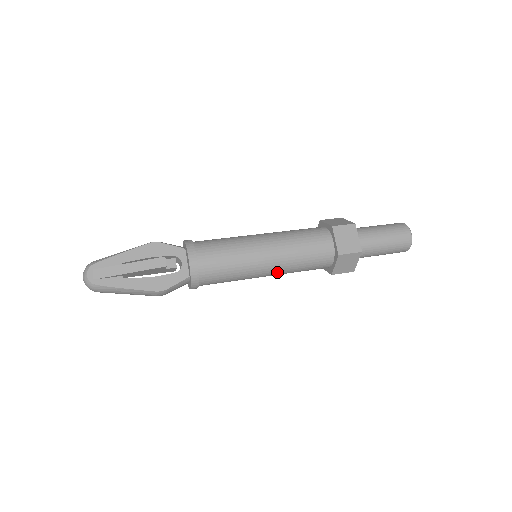
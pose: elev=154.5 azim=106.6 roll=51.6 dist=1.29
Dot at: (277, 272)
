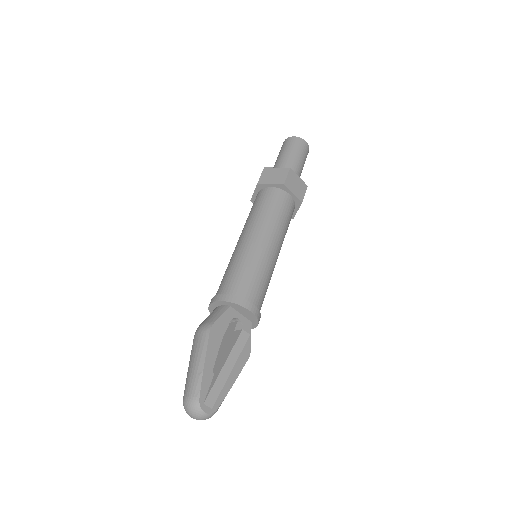
Dot at: occluded
